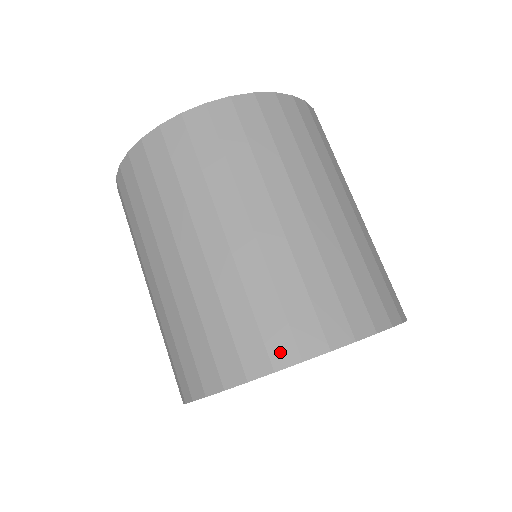
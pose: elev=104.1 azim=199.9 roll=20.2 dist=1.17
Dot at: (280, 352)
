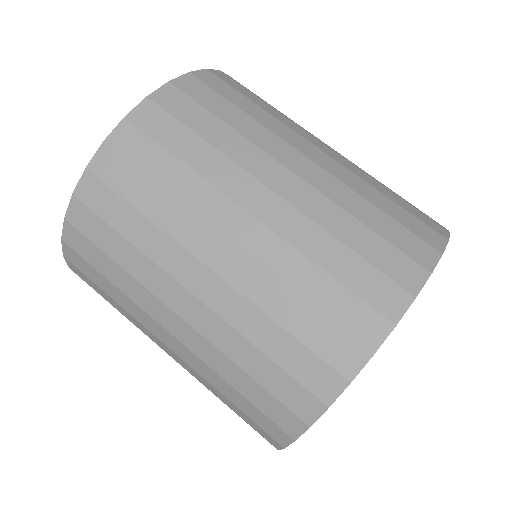
Dot at: (366, 330)
